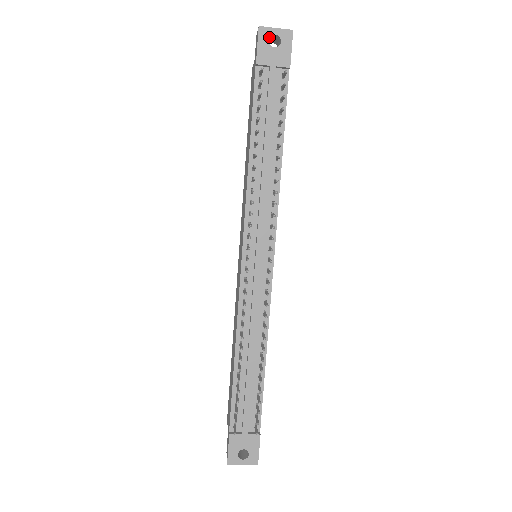
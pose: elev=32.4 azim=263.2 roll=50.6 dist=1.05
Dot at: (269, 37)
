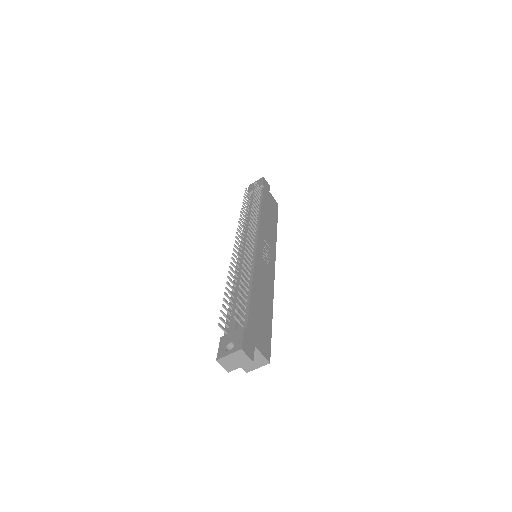
Dot at: (253, 185)
